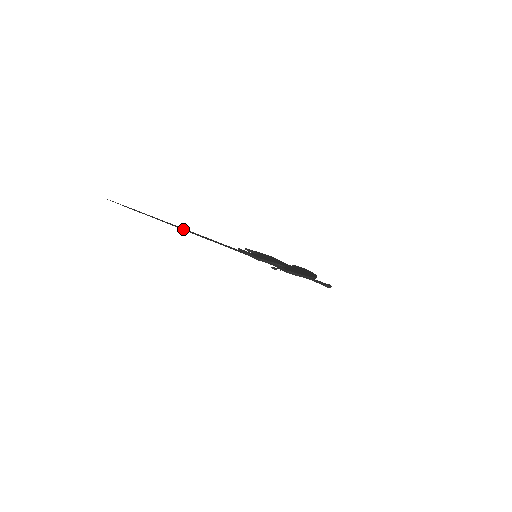
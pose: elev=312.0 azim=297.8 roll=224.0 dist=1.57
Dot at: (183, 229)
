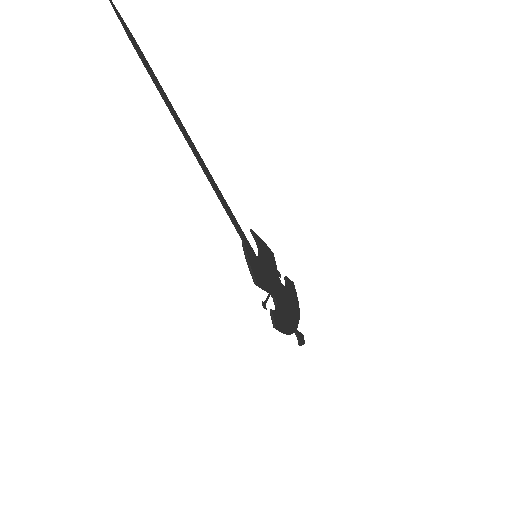
Dot at: (193, 152)
